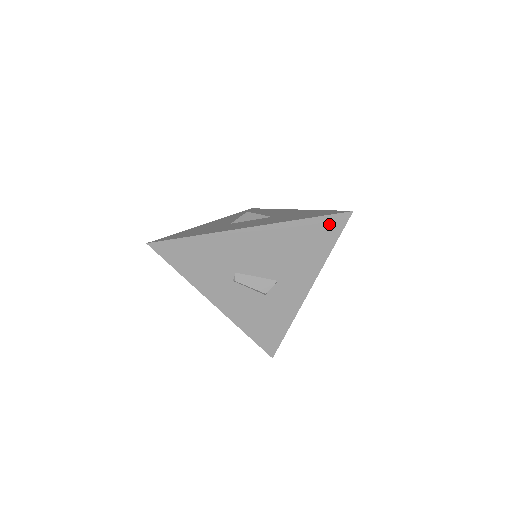
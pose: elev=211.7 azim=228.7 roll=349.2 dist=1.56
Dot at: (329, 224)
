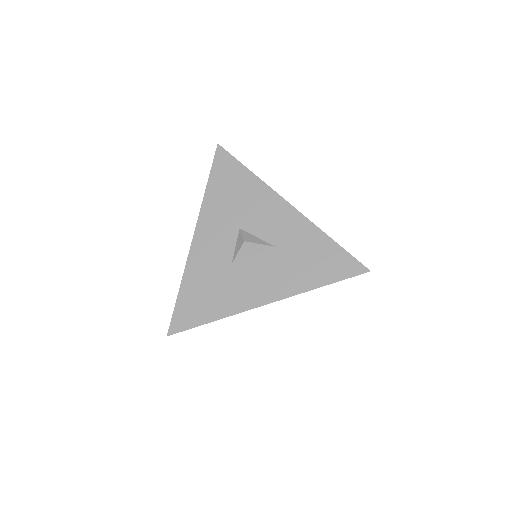
Dot at: occluded
